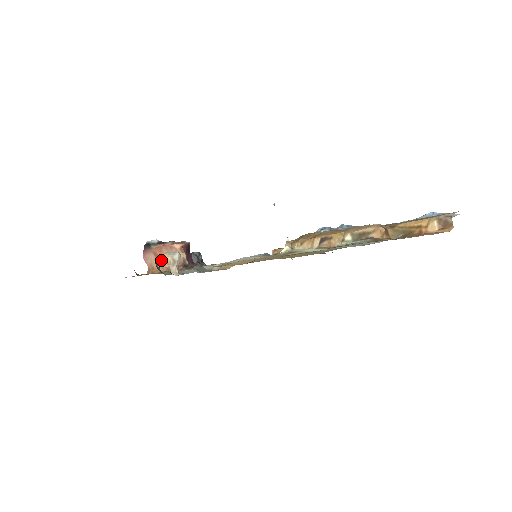
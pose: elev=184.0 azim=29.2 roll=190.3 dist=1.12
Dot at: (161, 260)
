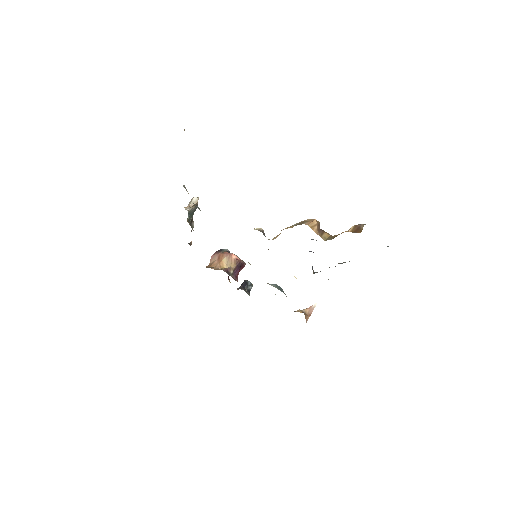
Dot at: (219, 262)
